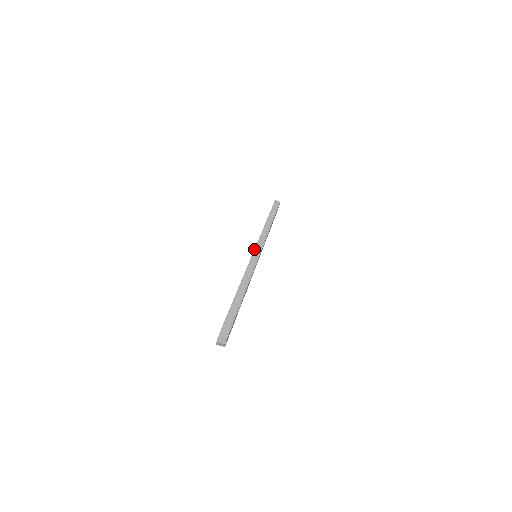
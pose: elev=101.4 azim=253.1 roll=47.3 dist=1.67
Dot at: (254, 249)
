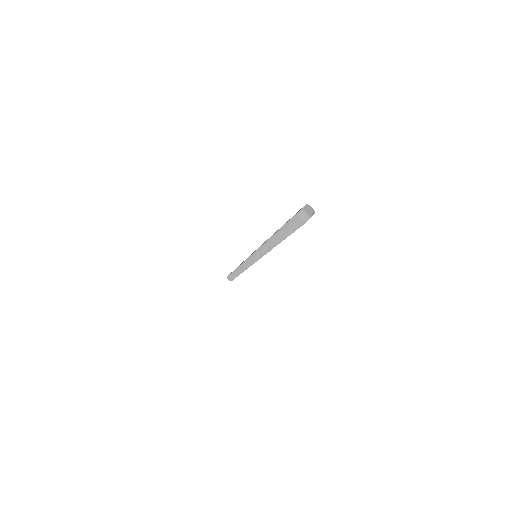
Dot at: occluded
